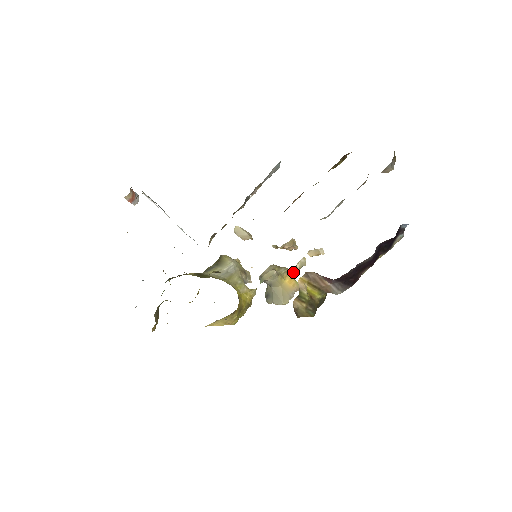
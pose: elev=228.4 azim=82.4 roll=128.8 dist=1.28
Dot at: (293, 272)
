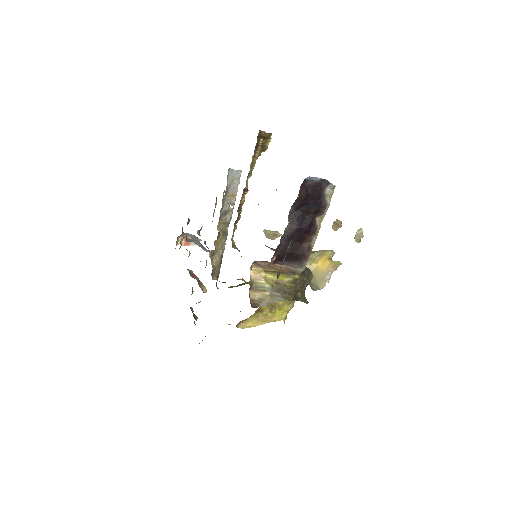
Dot at: (330, 252)
